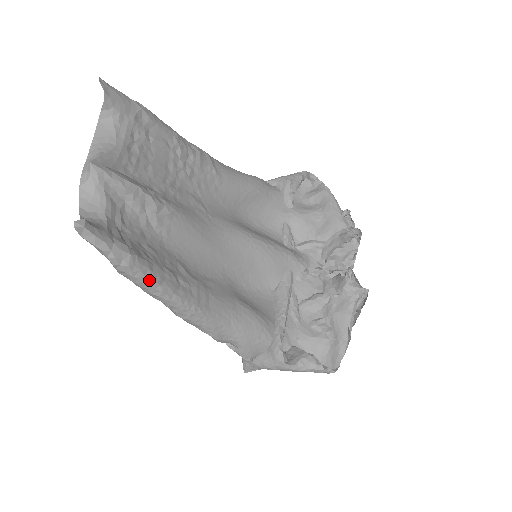
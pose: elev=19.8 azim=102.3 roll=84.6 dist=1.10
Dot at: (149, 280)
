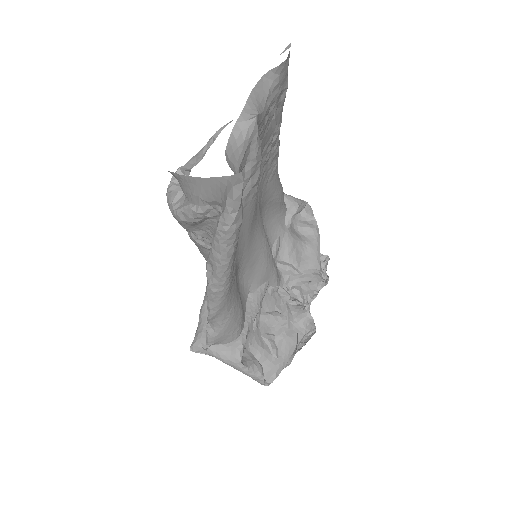
Dot at: (231, 249)
